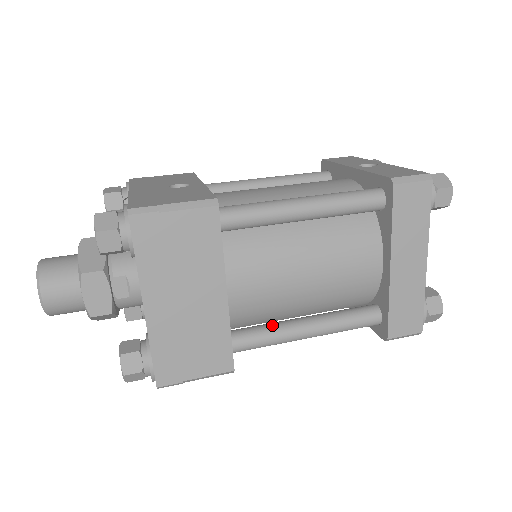
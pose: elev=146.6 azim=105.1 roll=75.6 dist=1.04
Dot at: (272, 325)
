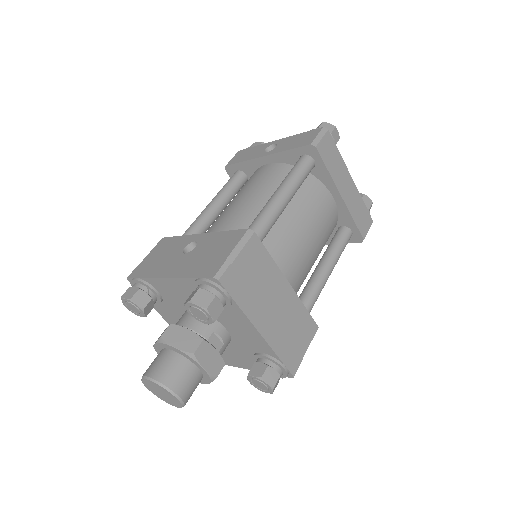
Dot at: (310, 285)
